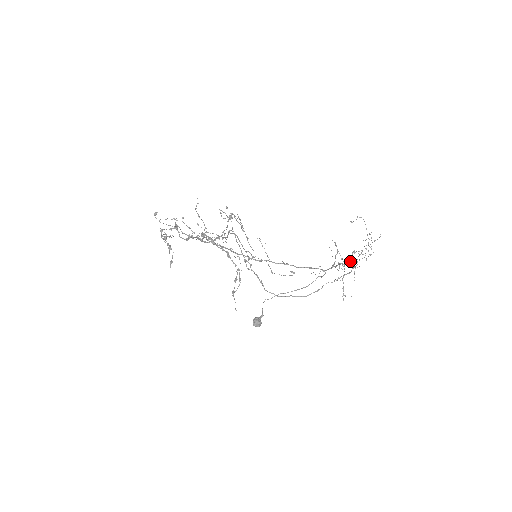
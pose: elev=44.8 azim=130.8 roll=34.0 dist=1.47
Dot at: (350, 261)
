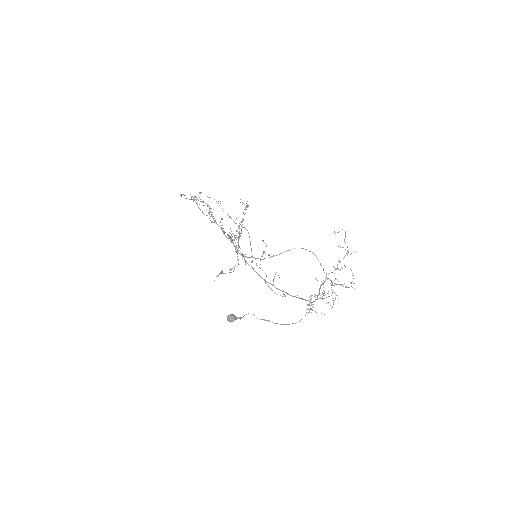
Dot at: occluded
